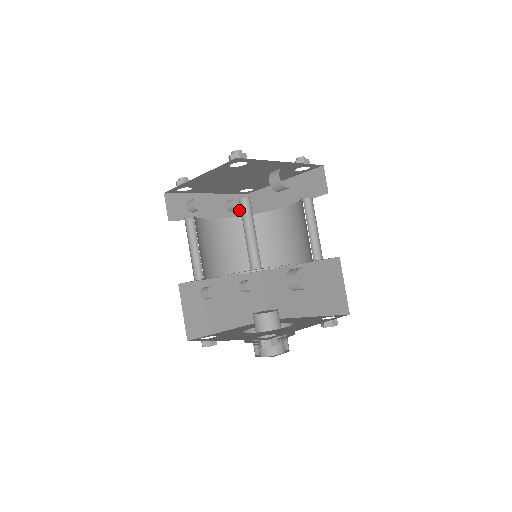
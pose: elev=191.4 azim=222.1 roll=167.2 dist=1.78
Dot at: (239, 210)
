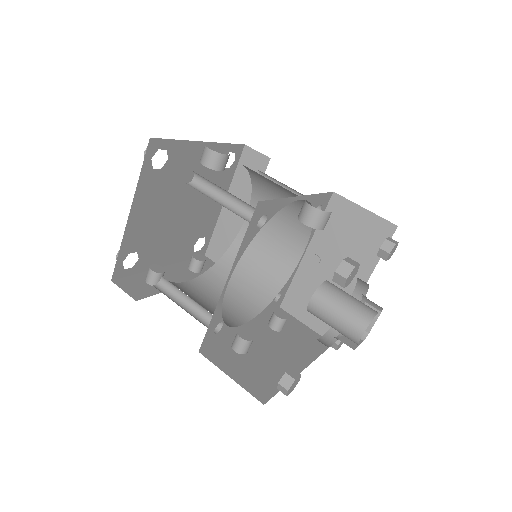
Dot at: occluded
